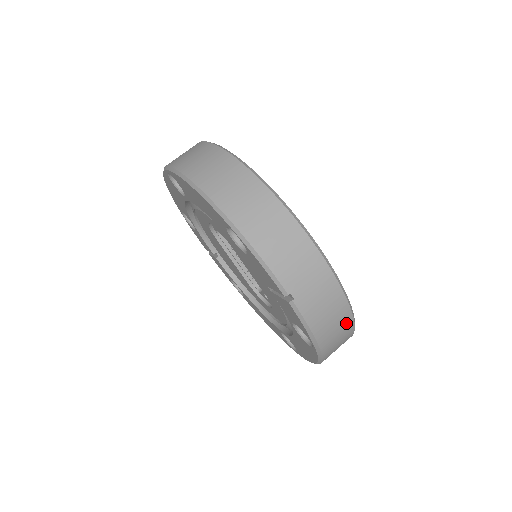
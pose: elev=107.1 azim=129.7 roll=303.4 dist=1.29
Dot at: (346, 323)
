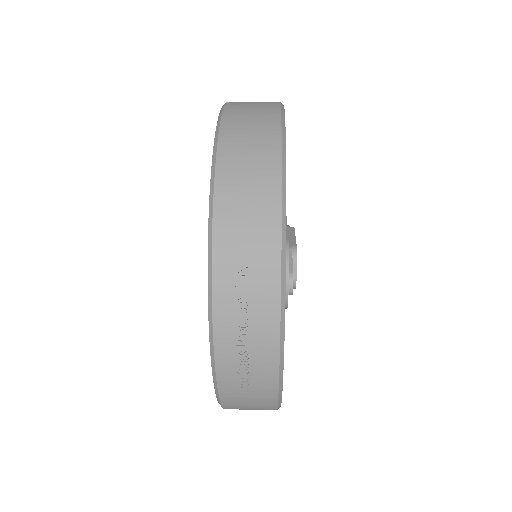
Dot at: (268, 142)
